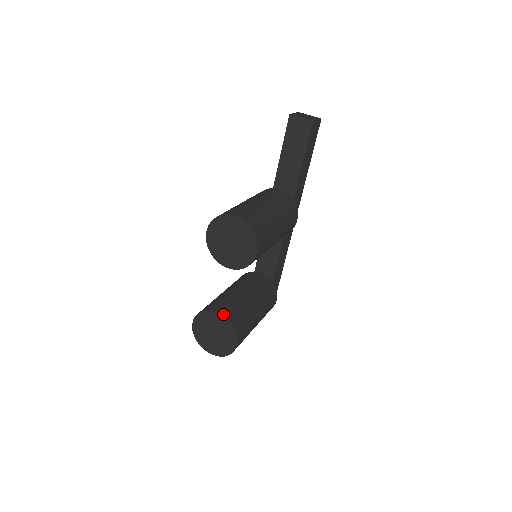
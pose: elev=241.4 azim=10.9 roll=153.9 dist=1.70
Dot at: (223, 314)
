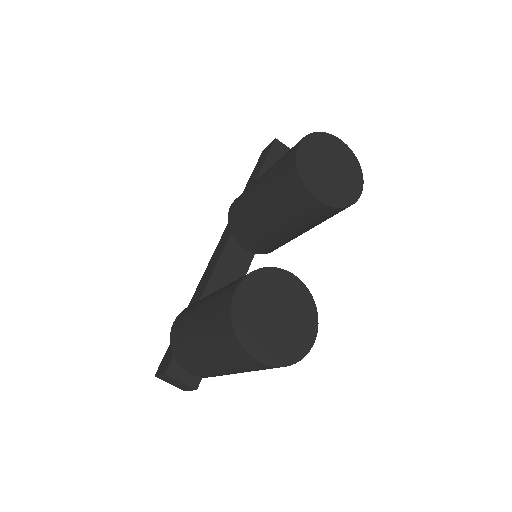
Dot at: (296, 279)
